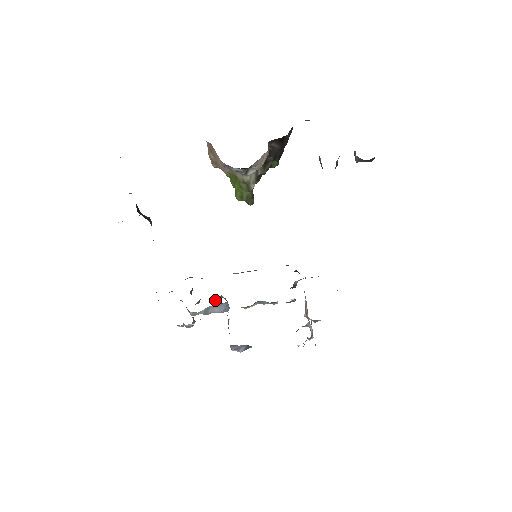
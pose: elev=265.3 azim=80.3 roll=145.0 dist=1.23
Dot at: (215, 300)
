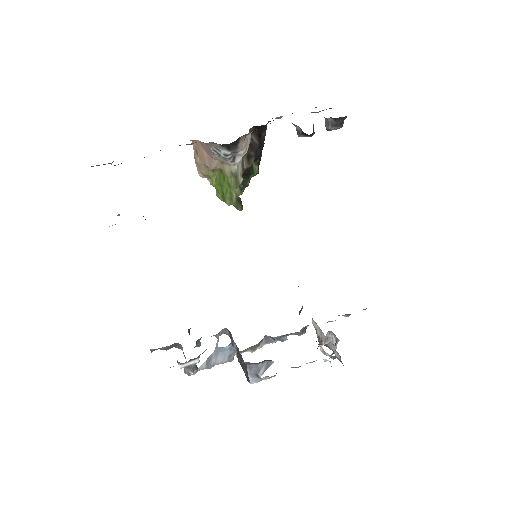
Dot at: occluded
